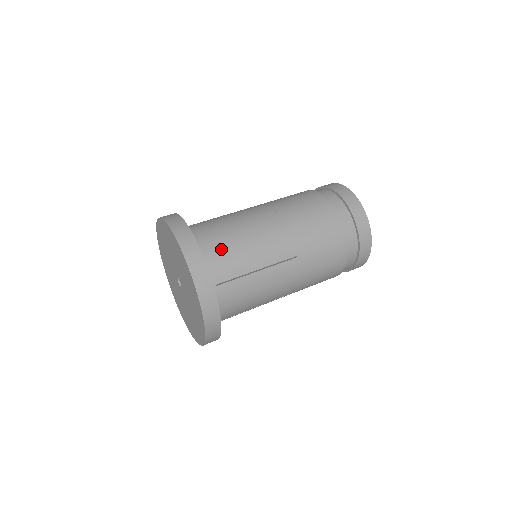
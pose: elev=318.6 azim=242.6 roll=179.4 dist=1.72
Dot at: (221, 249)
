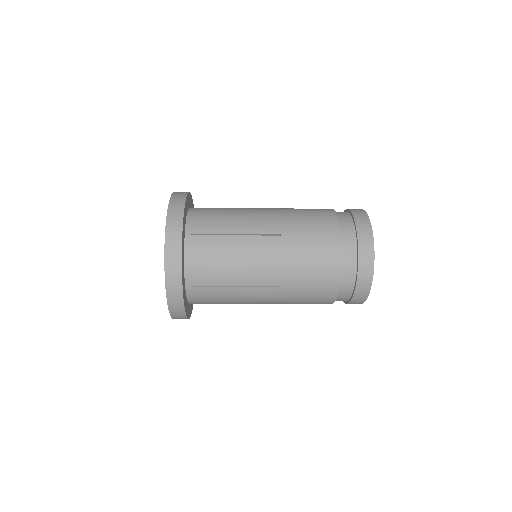
Dot at: (209, 213)
